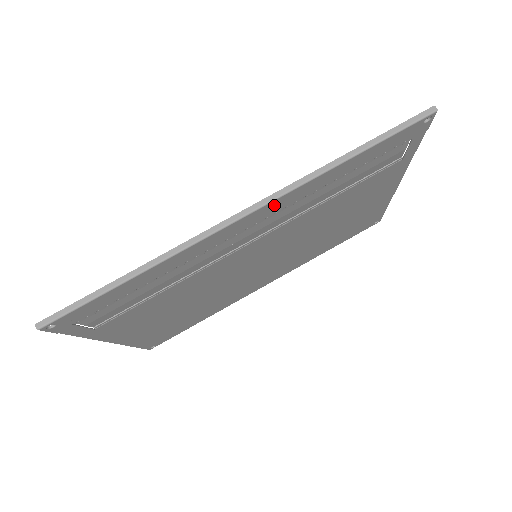
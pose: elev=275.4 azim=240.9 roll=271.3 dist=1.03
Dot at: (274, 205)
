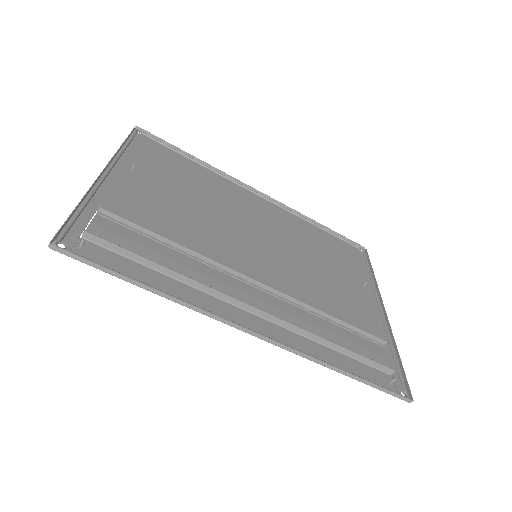
Dot at: (279, 339)
